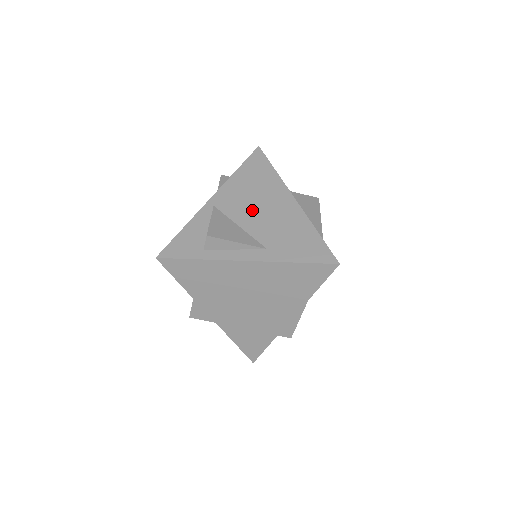
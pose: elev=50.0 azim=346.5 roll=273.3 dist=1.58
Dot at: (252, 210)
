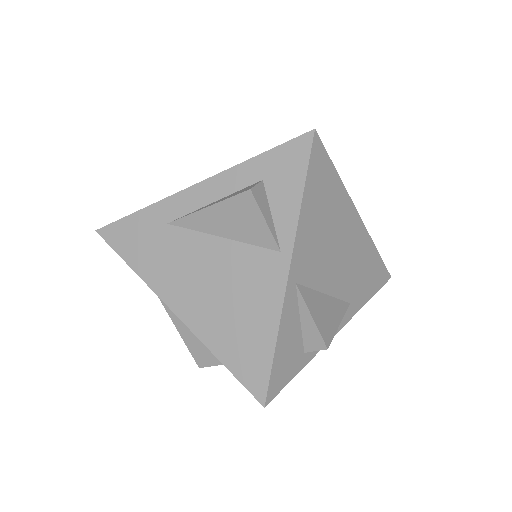
Dot at: (331, 261)
